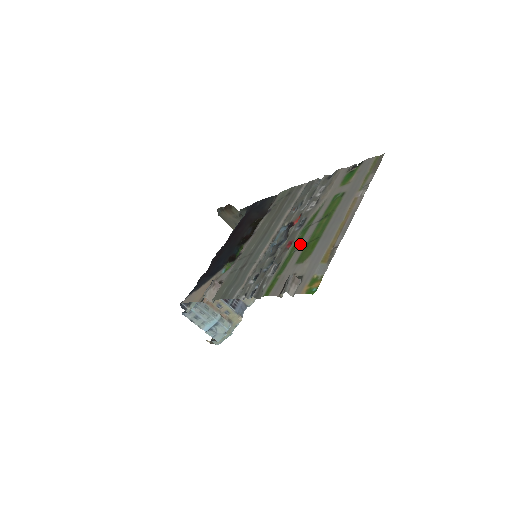
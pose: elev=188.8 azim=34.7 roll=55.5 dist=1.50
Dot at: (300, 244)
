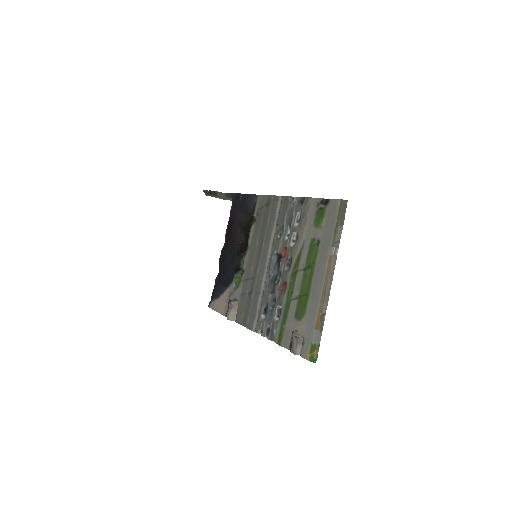
Dot at: (293, 294)
